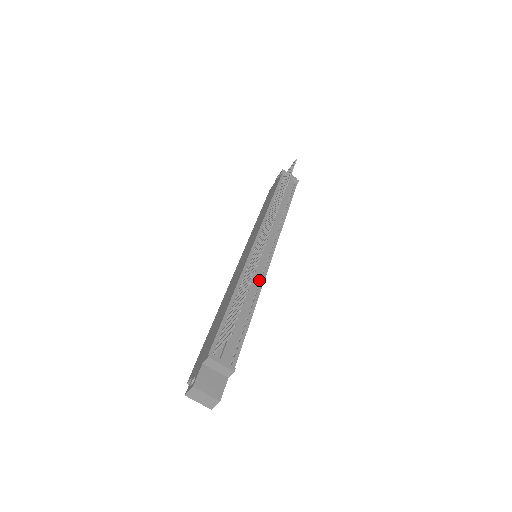
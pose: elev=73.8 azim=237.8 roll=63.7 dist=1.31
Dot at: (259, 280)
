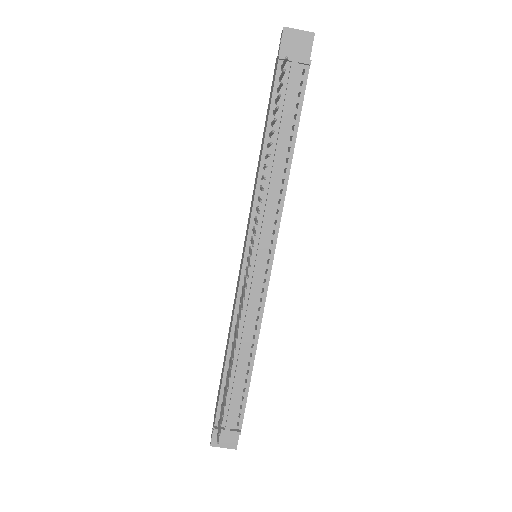
Dot at: (256, 315)
